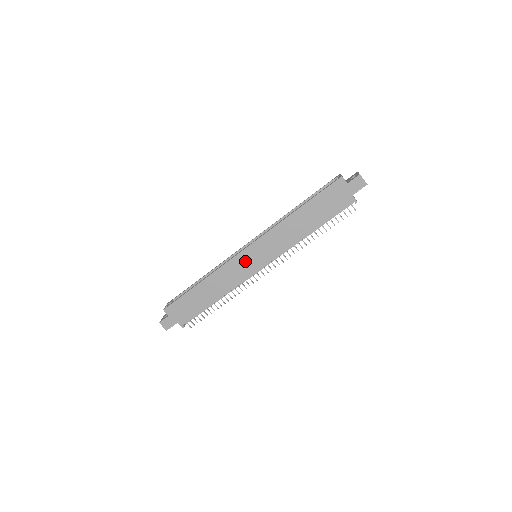
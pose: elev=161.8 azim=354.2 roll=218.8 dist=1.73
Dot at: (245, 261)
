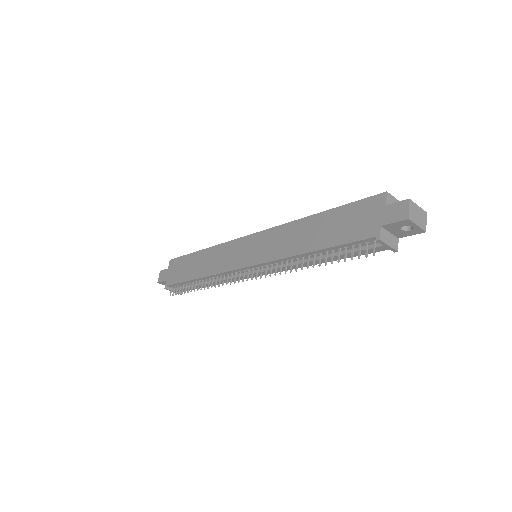
Dot at: (240, 249)
